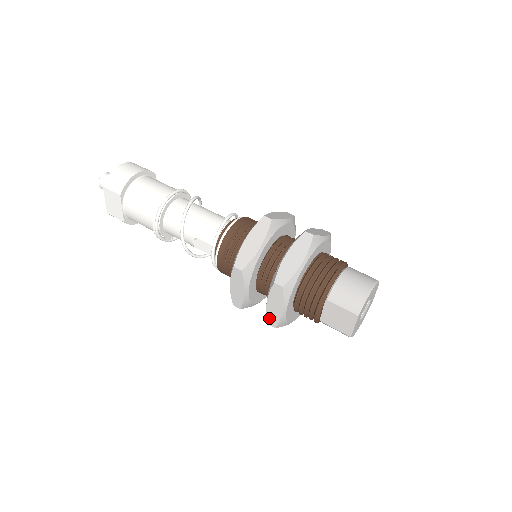
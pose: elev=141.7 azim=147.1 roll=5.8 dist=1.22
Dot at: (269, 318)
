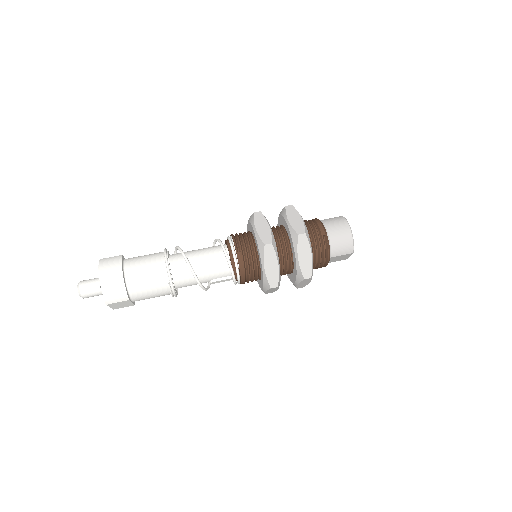
Dot at: (298, 287)
